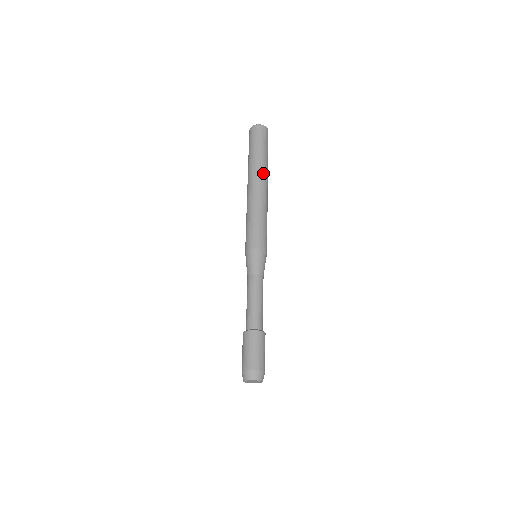
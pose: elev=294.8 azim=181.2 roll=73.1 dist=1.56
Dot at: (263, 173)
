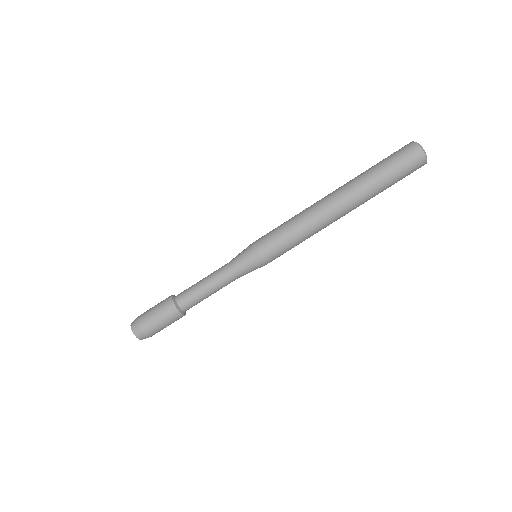
Dot at: (357, 202)
